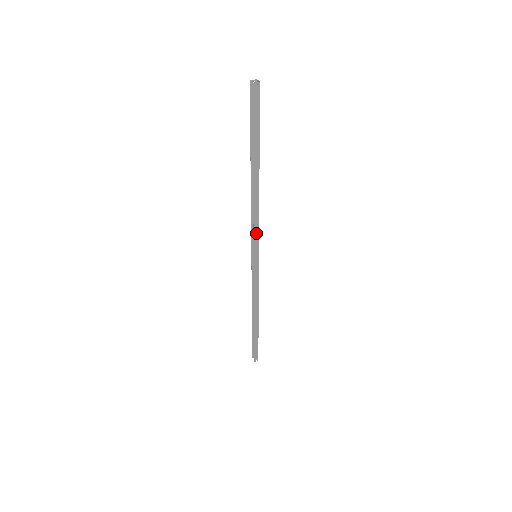
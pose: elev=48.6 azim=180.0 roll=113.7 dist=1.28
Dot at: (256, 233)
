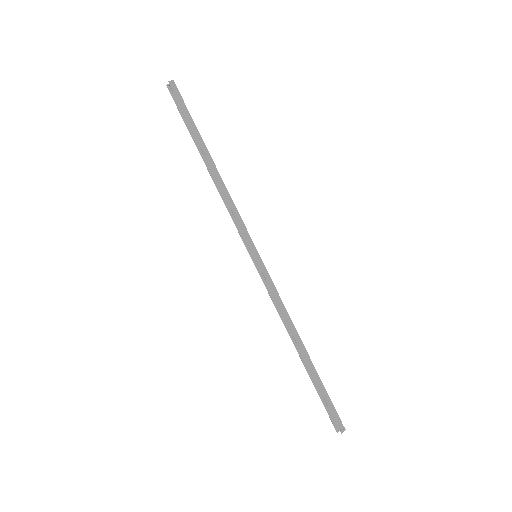
Dot at: (241, 224)
